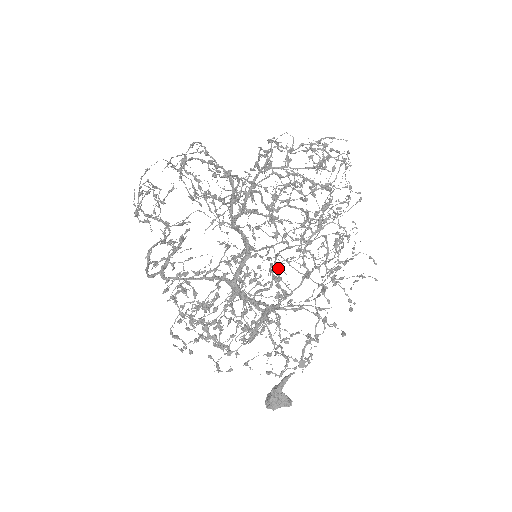
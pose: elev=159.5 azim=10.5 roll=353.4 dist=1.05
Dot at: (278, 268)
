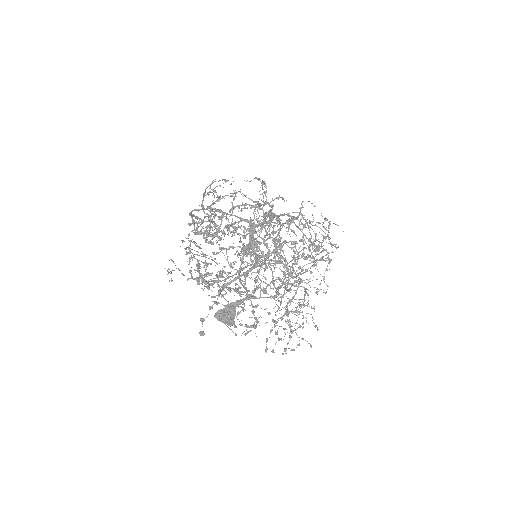
Dot at: (255, 290)
